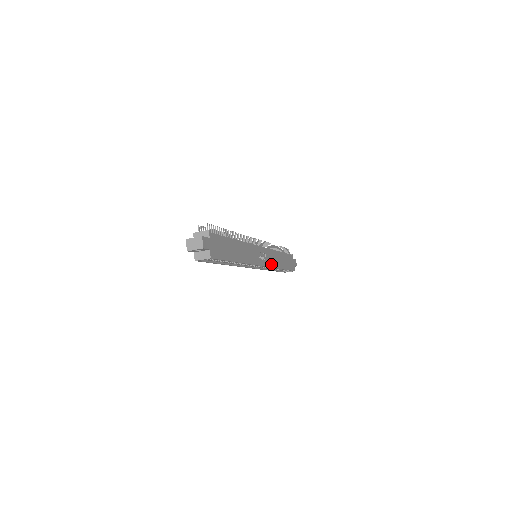
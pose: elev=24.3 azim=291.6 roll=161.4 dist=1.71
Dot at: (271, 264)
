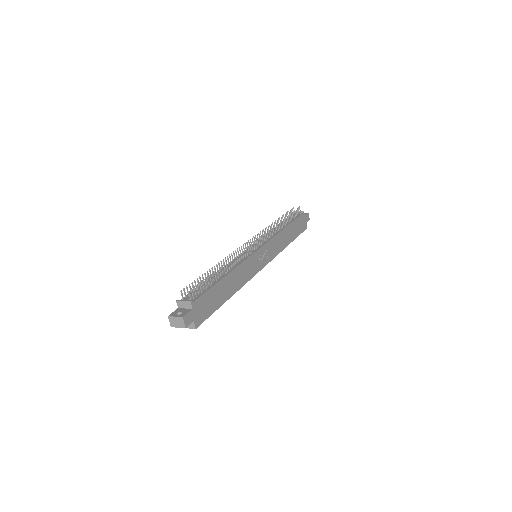
Dot at: (274, 254)
